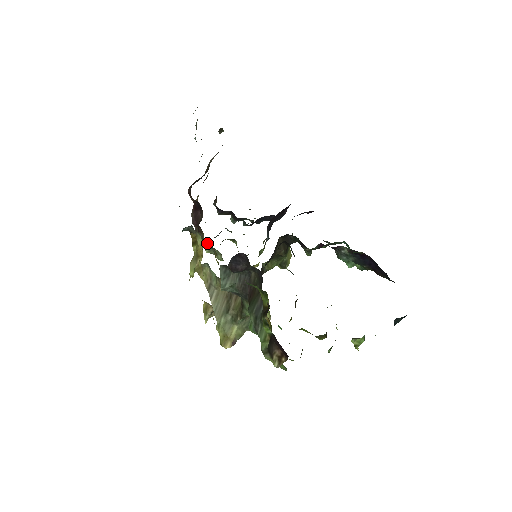
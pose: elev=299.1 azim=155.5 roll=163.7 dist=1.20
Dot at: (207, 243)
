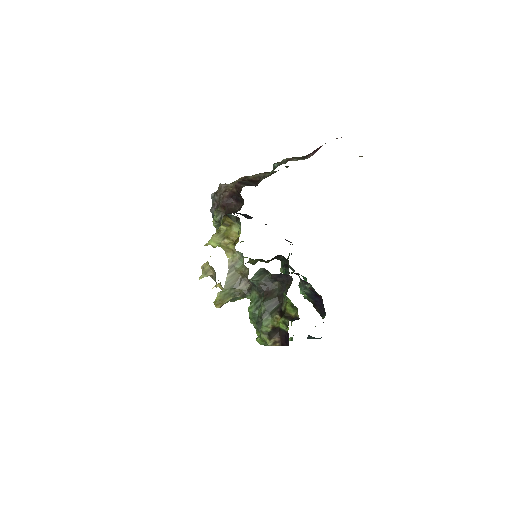
Dot at: occluded
